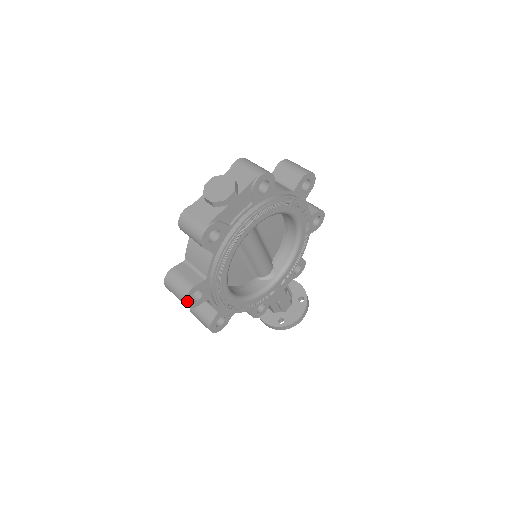
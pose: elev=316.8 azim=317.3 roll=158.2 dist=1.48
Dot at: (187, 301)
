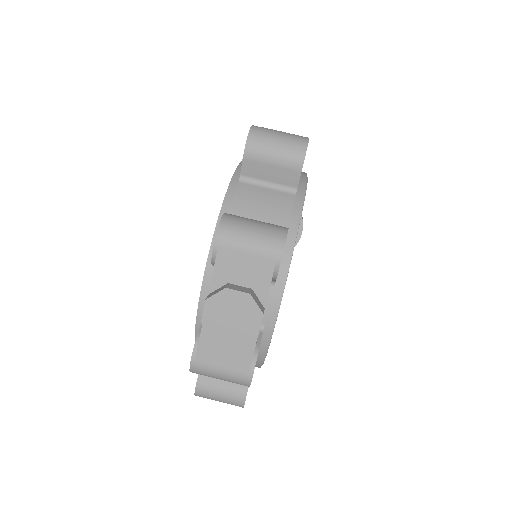
Dot at: occluded
